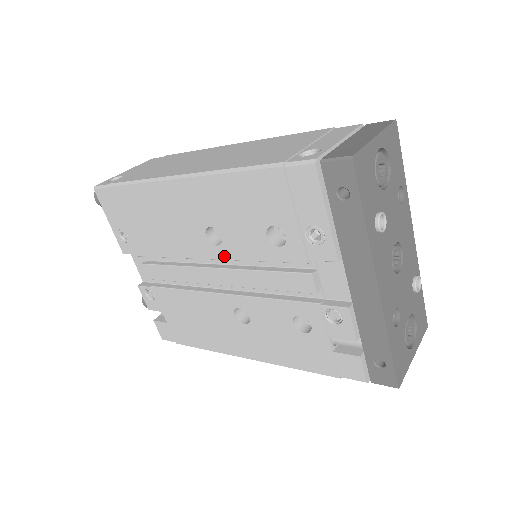
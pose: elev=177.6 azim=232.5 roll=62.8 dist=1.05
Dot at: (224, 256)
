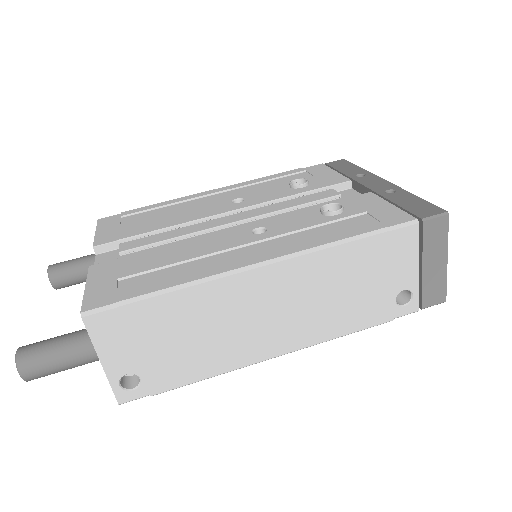
Dot at: occluded
